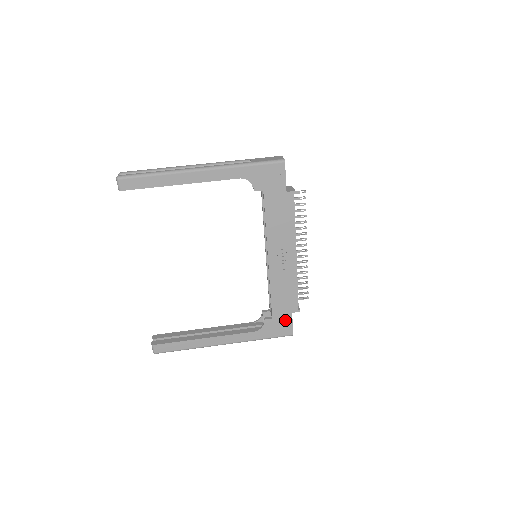
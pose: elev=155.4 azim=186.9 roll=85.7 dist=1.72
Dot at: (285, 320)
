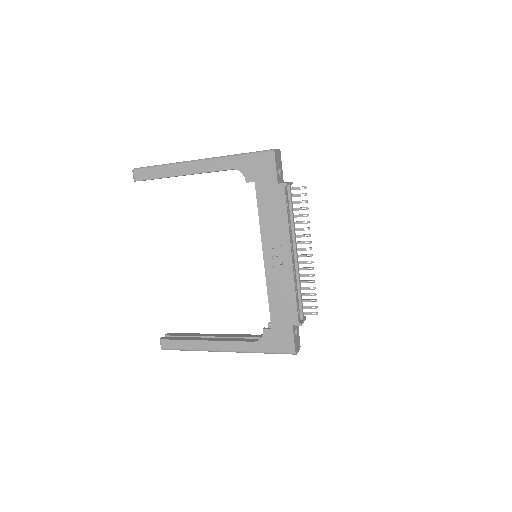
Dot at: (285, 333)
